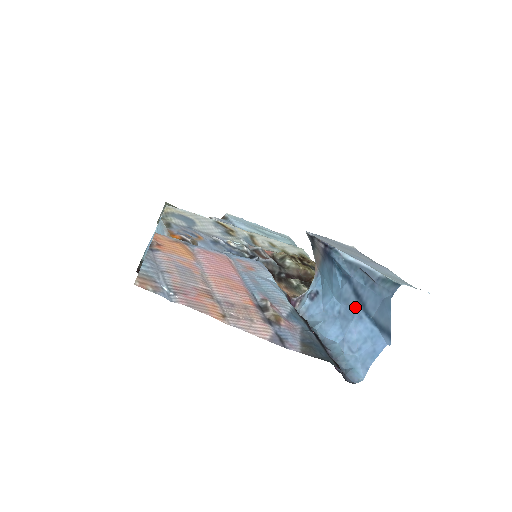
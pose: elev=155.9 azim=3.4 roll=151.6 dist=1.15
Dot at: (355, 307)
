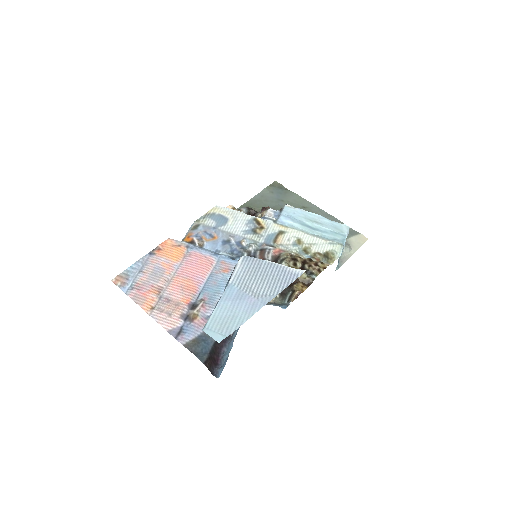
Dot at: occluded
